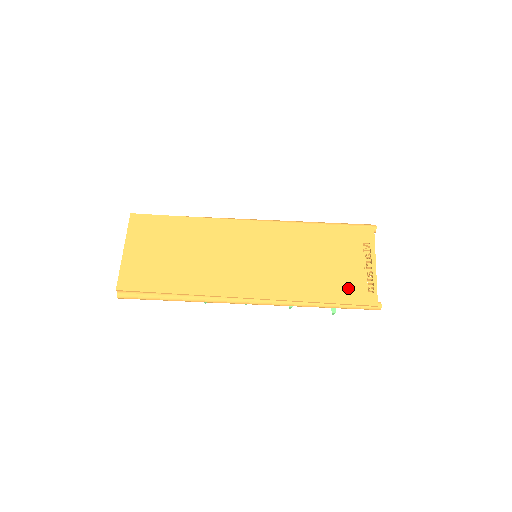
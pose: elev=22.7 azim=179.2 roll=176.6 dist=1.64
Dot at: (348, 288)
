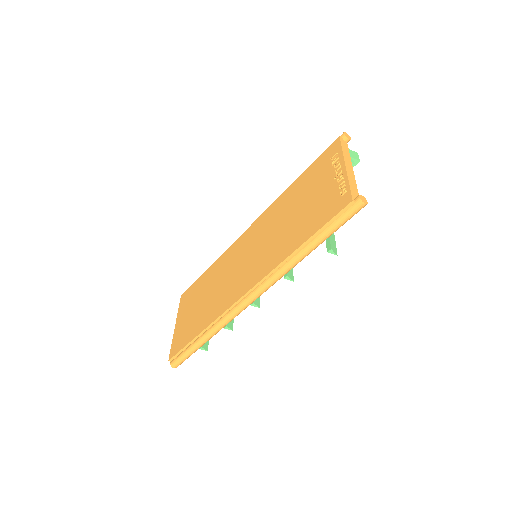
Dot at: (321, 211)
